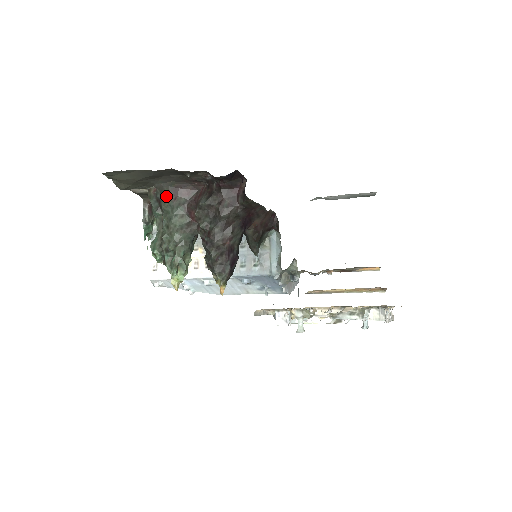
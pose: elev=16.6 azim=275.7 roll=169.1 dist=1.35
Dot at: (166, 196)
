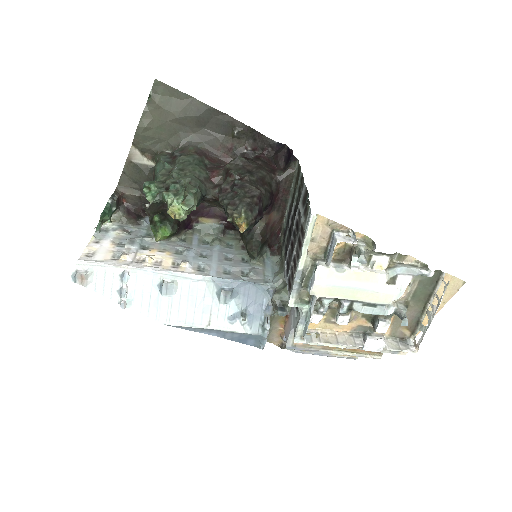
Dot at: (188, 153)
